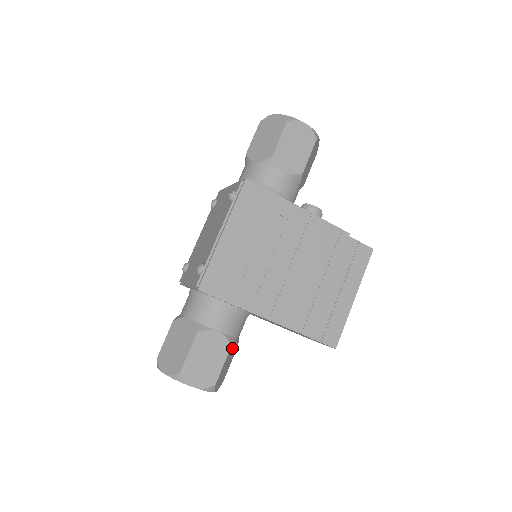
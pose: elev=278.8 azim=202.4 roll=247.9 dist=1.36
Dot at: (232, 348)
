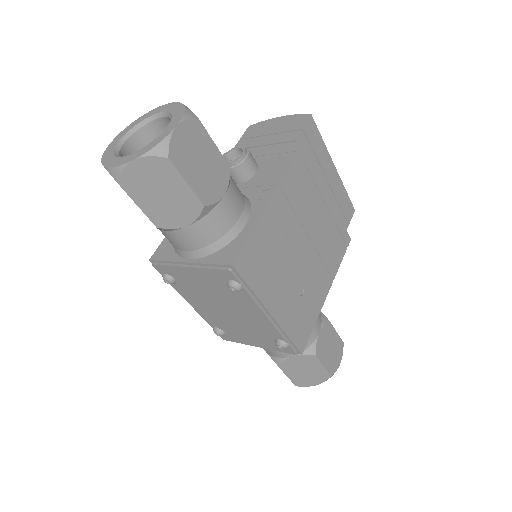
Dot at: occluded
